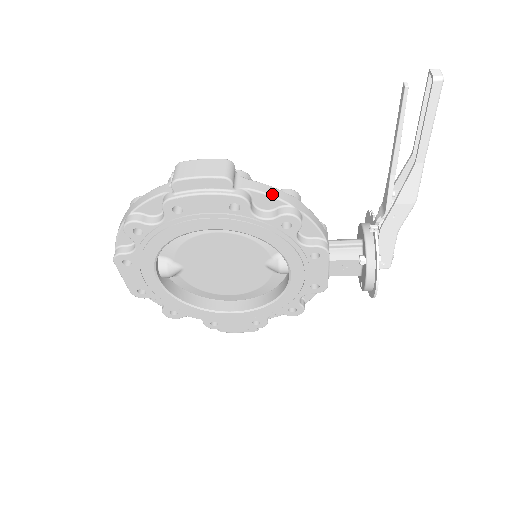
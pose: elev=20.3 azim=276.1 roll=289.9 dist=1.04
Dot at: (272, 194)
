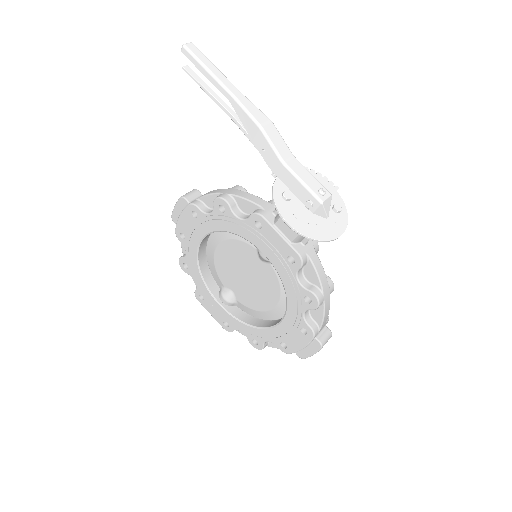
Dot at: (210, 193)
